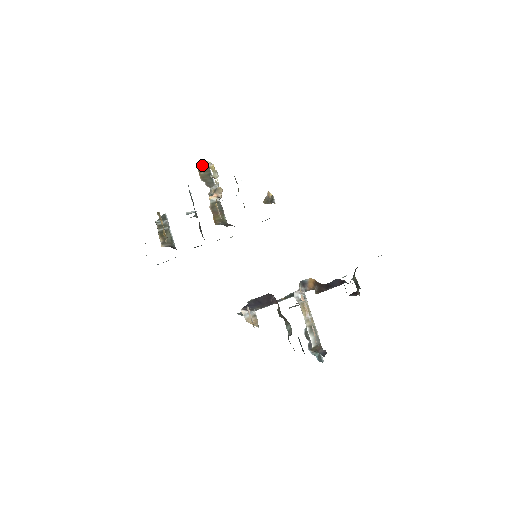
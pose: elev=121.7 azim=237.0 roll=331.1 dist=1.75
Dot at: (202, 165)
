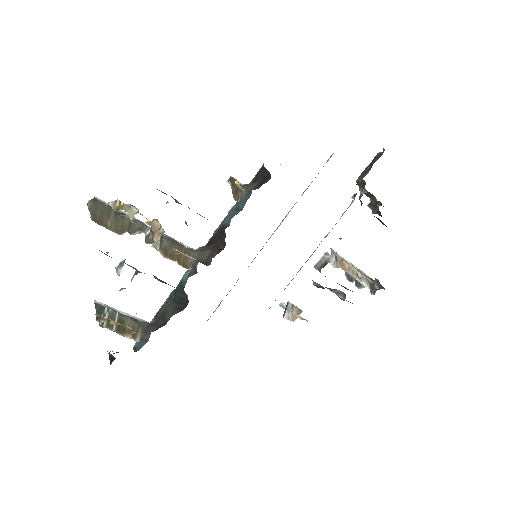
Dot at: (96, 211)
